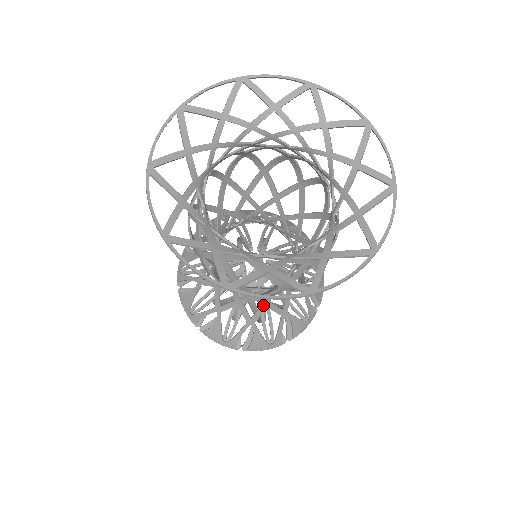
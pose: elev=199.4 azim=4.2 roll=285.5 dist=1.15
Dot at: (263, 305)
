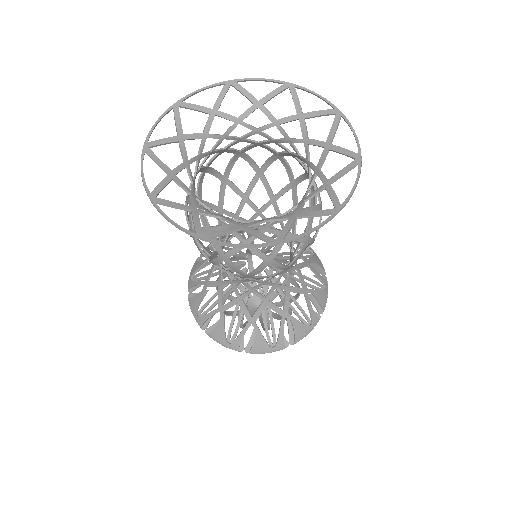
Dot at: (262, 303)
